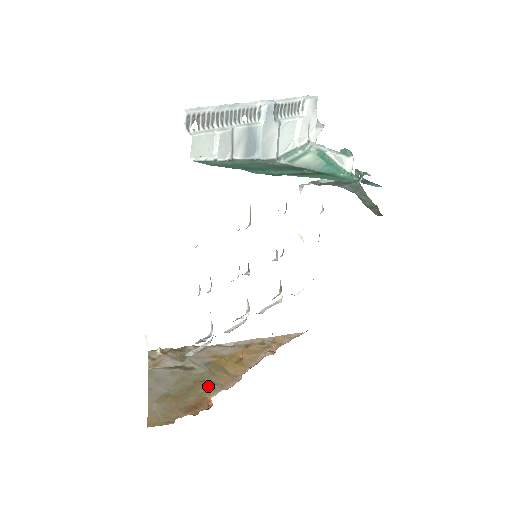
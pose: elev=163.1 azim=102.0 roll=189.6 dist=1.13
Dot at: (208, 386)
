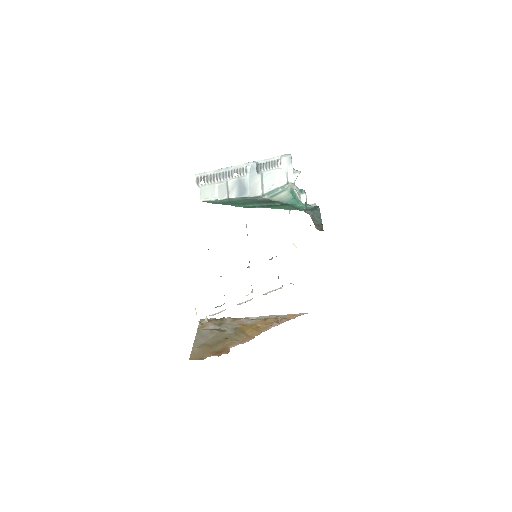
Dot at: (231, 341)
